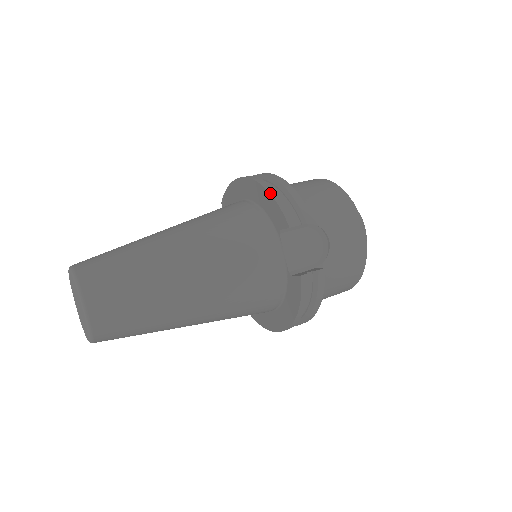
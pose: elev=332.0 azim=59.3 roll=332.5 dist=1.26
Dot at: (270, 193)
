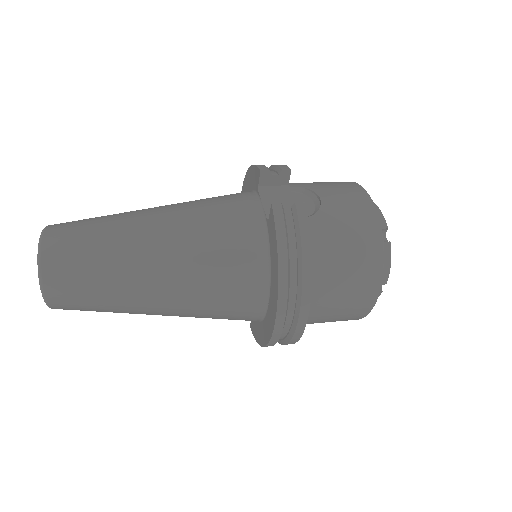
Dot at: (251, 166)
